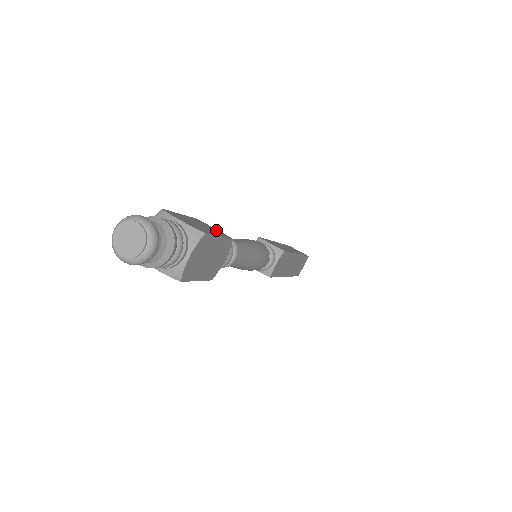
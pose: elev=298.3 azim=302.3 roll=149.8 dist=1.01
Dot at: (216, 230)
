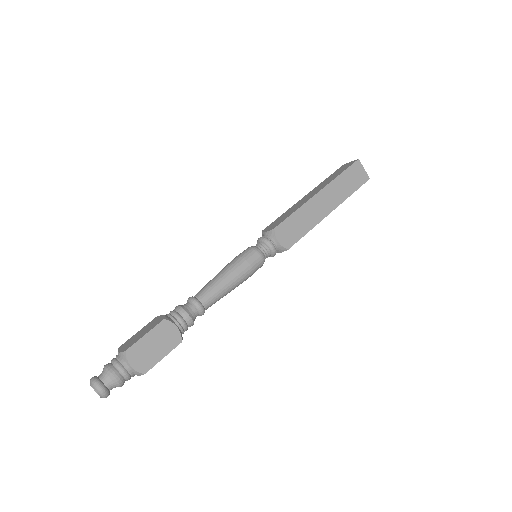
Dot at: (173, 334)
